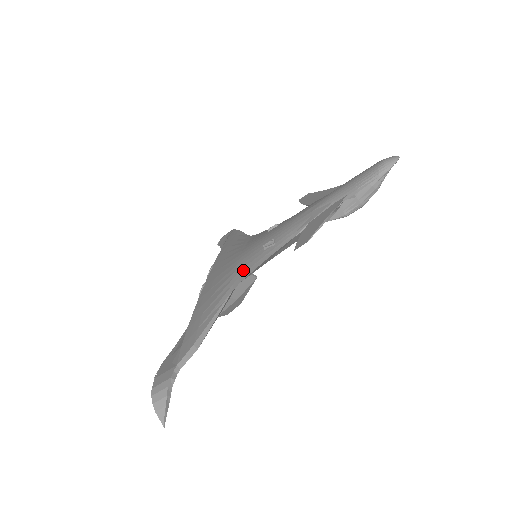
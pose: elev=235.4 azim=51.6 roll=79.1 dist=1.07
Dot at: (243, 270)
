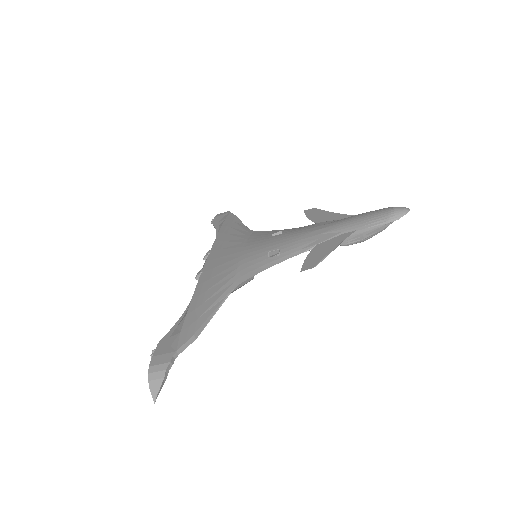
Dot at: (245, 270)
